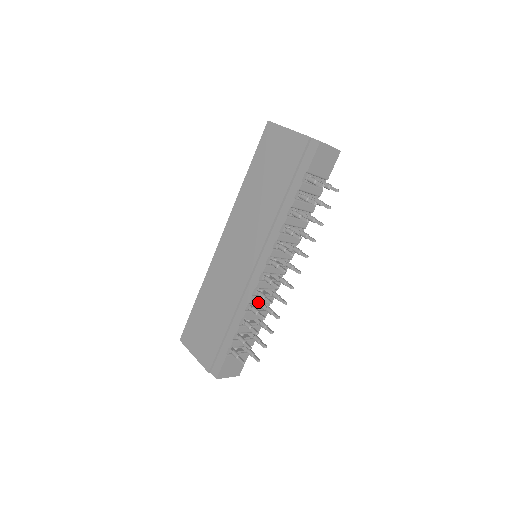
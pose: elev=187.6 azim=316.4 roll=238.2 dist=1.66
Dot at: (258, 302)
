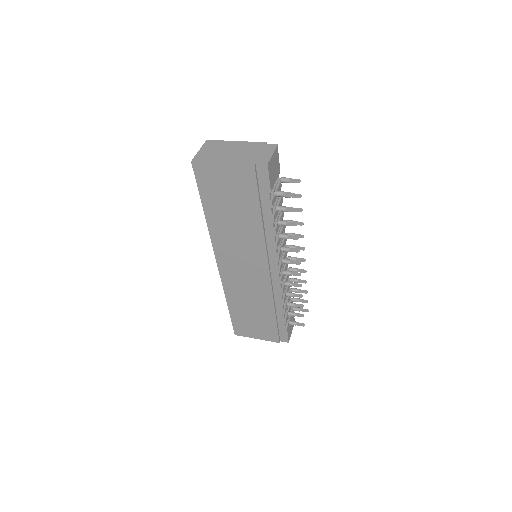
Dot at: (285, 286)
